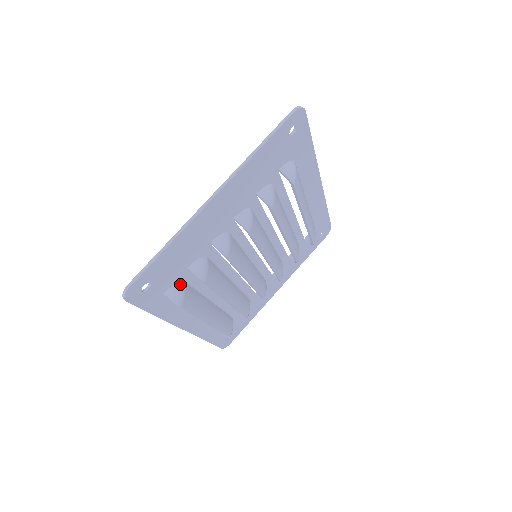
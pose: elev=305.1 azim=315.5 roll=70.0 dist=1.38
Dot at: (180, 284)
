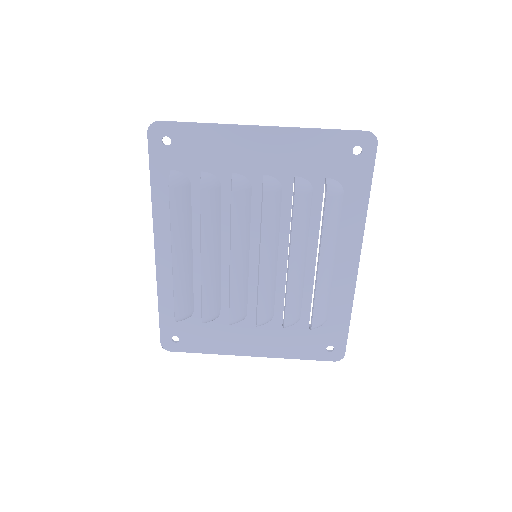
Dot at: (187, 178)
